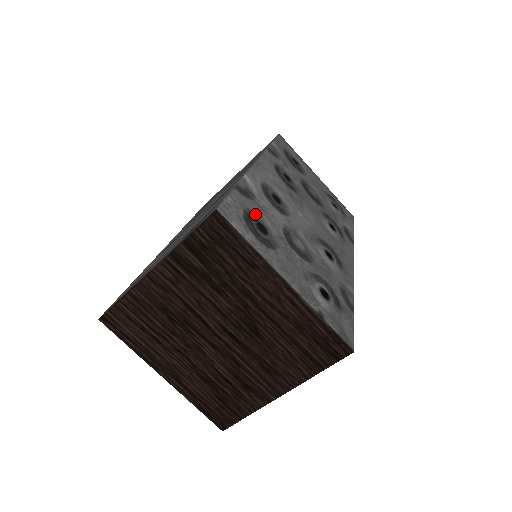
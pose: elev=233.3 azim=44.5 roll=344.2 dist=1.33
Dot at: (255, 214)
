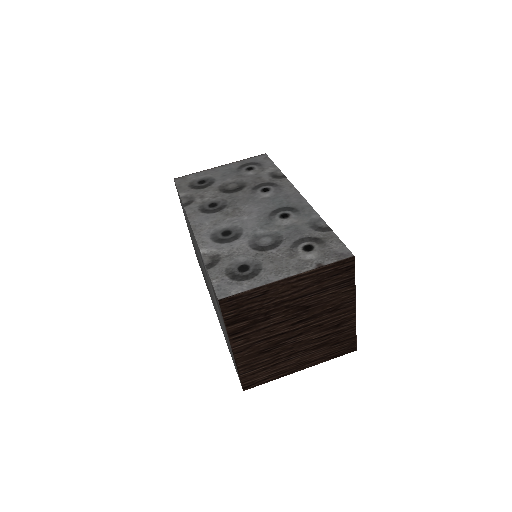
Dot at: (231, 266)
